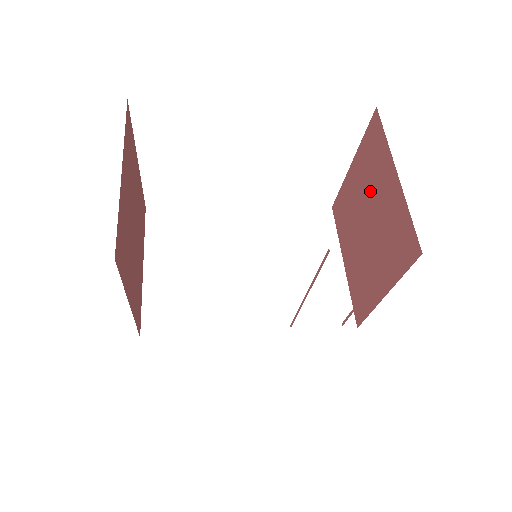
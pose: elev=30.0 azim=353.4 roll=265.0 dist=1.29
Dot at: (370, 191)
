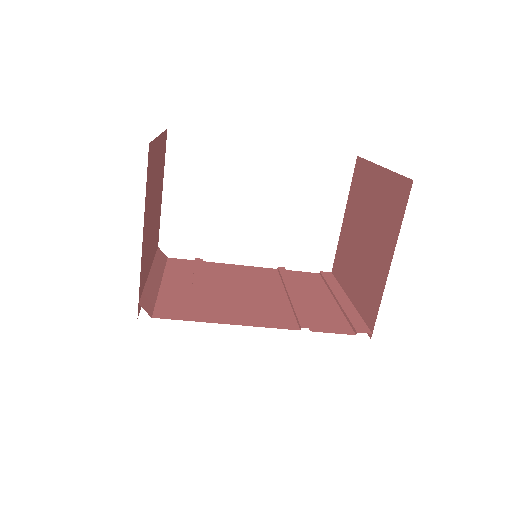
Dot at: (376, 226)
